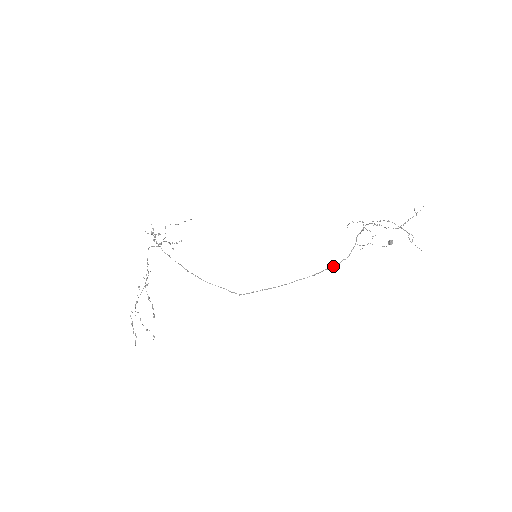
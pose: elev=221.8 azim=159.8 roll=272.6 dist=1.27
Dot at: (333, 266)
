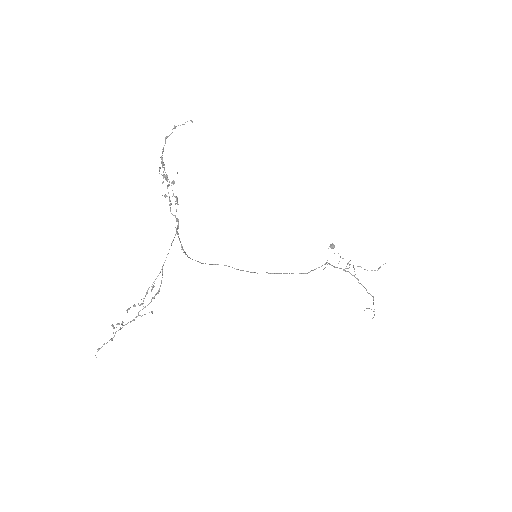
Dot at: occluded
